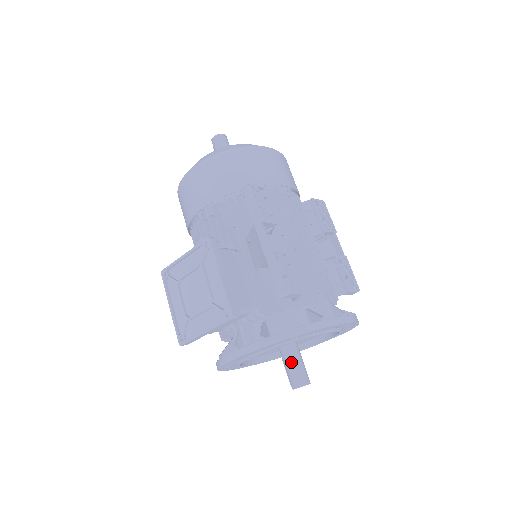
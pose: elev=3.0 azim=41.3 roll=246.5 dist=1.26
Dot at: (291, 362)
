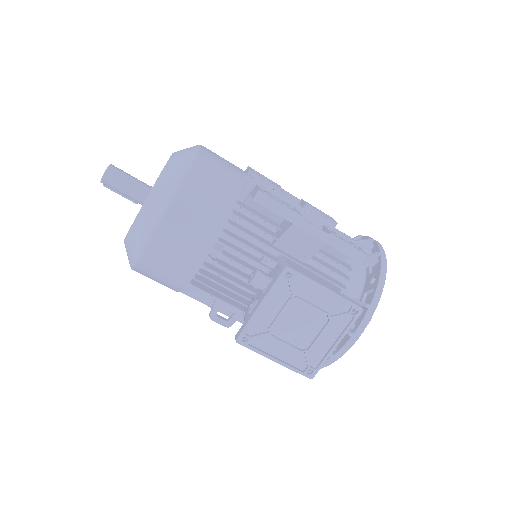
Dot at: occluded
